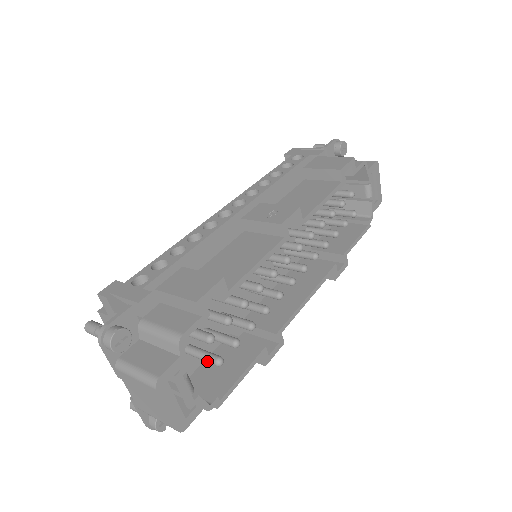
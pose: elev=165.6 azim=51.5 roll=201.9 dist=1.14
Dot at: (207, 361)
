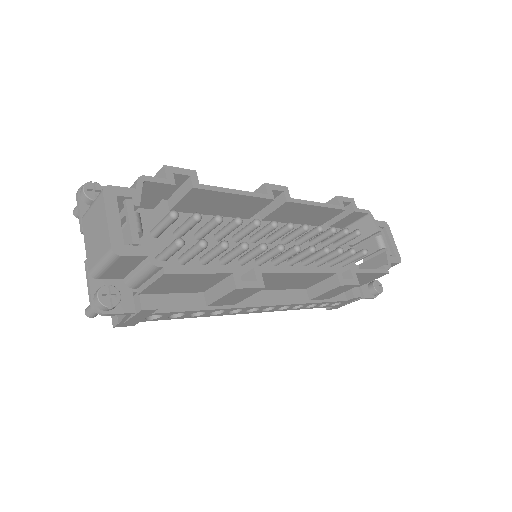
Dot at: (169, 247)
